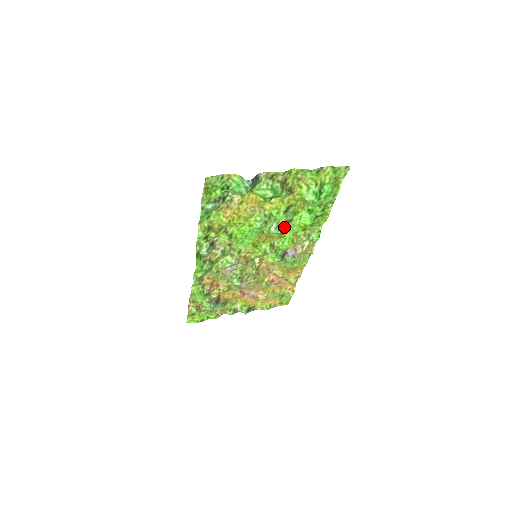
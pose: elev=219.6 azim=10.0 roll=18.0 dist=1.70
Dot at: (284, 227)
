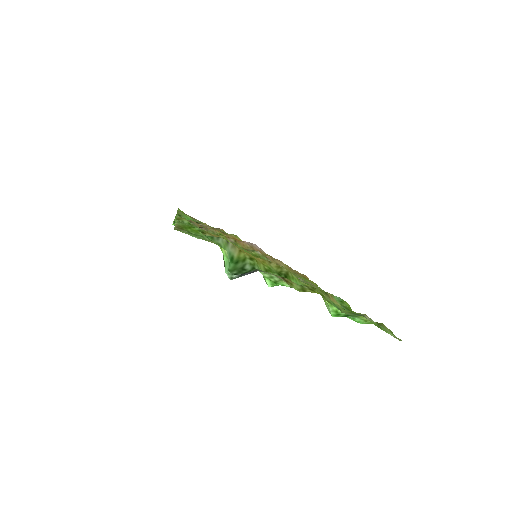
Dot at: occluded
